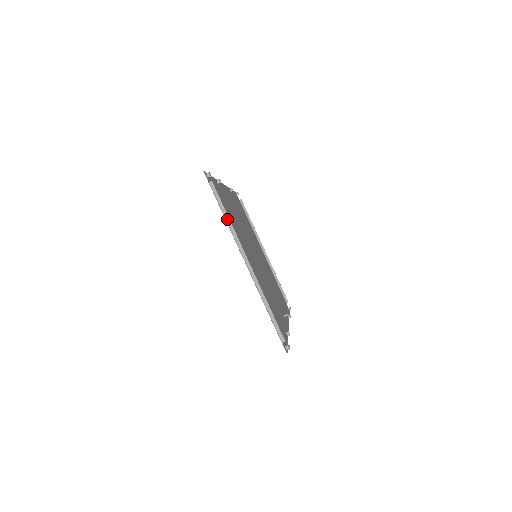
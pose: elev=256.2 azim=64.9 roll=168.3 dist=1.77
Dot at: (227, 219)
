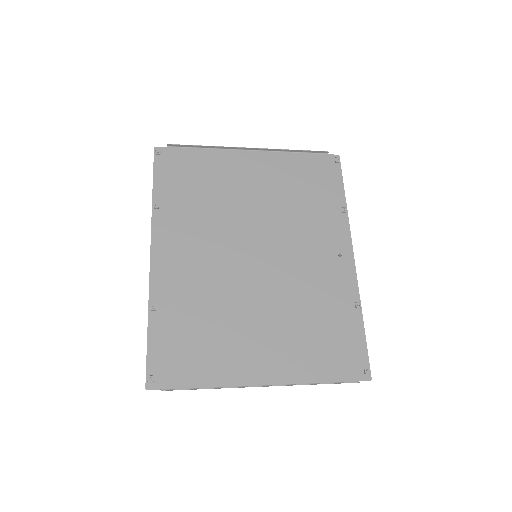
Dot at: occluded
